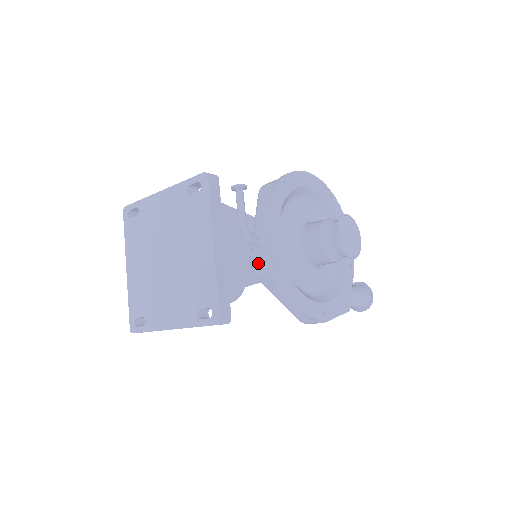
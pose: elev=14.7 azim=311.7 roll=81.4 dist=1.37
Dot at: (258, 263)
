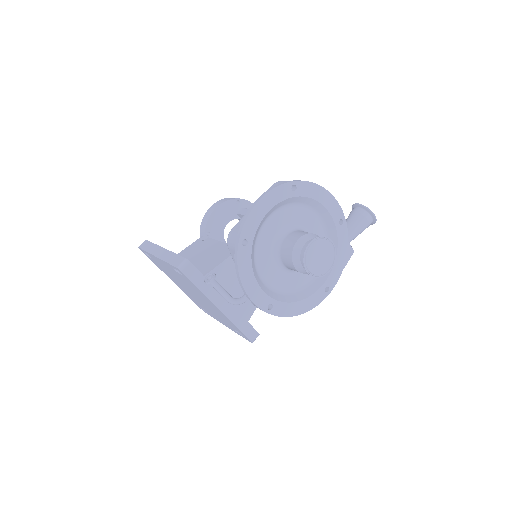
Dot at: occluded
